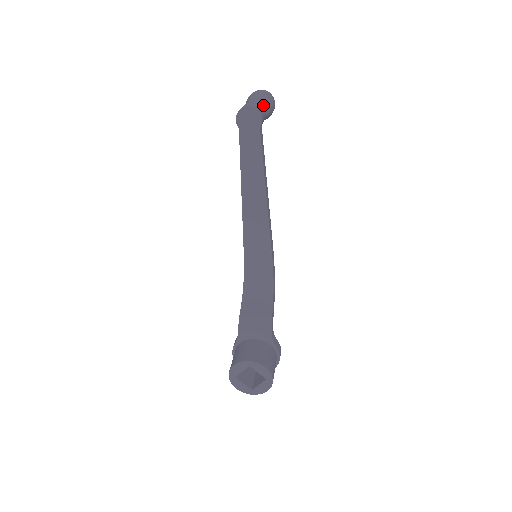
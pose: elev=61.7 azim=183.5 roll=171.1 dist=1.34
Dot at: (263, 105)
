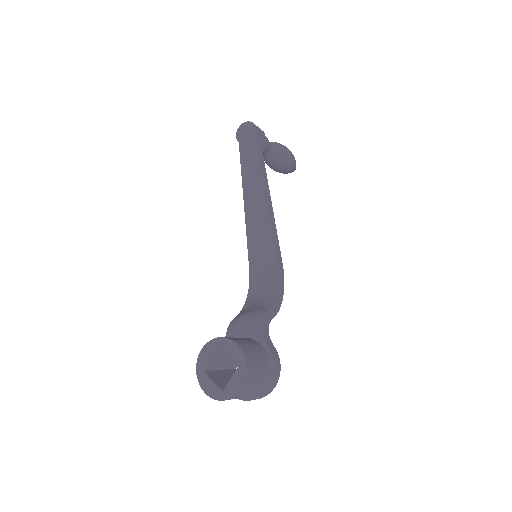
Dot at: (272, 143)
